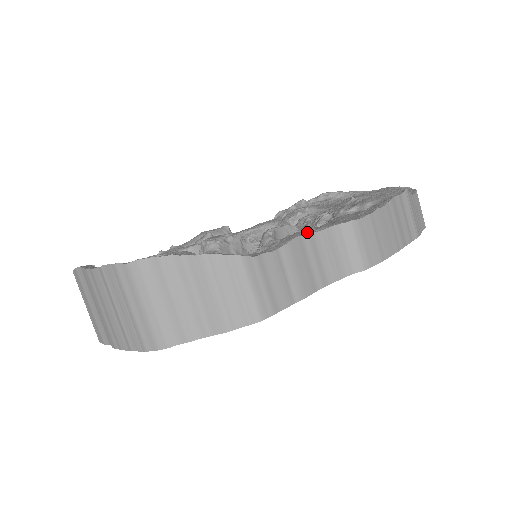
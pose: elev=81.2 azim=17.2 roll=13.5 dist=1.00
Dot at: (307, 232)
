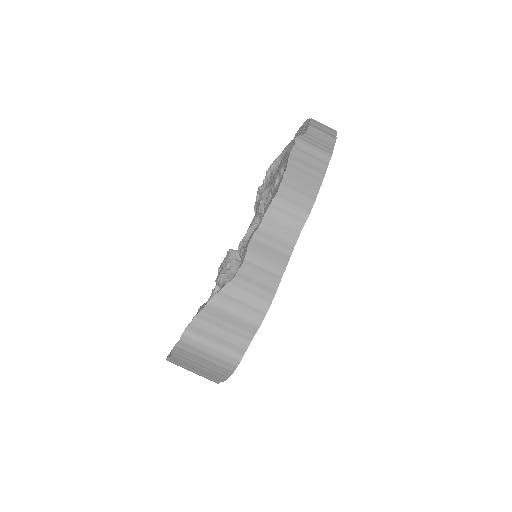
Dot at: (254, 231)
